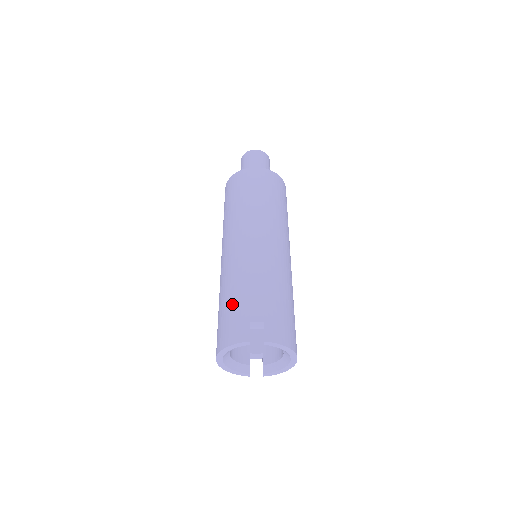
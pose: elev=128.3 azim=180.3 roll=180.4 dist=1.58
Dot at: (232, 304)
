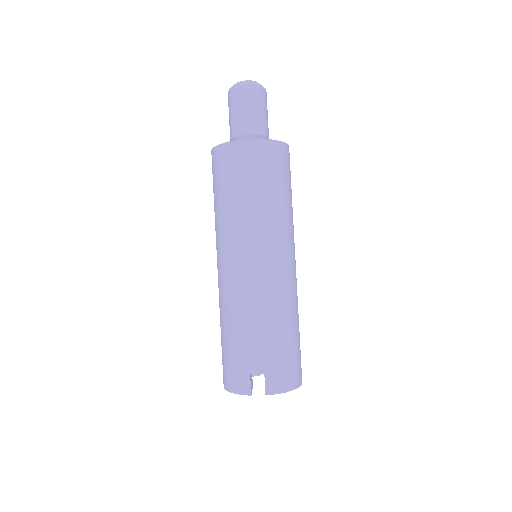
Dot at: (231, 347)
